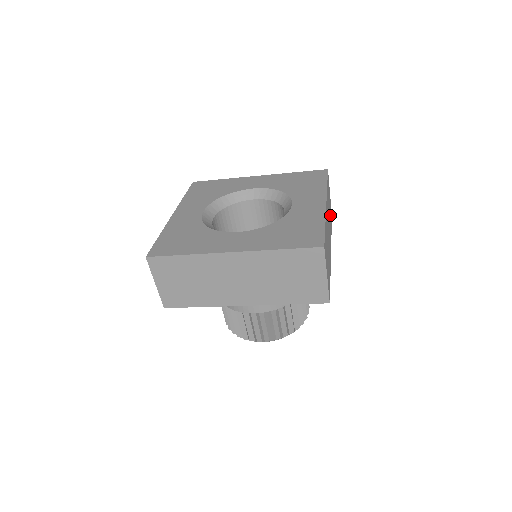
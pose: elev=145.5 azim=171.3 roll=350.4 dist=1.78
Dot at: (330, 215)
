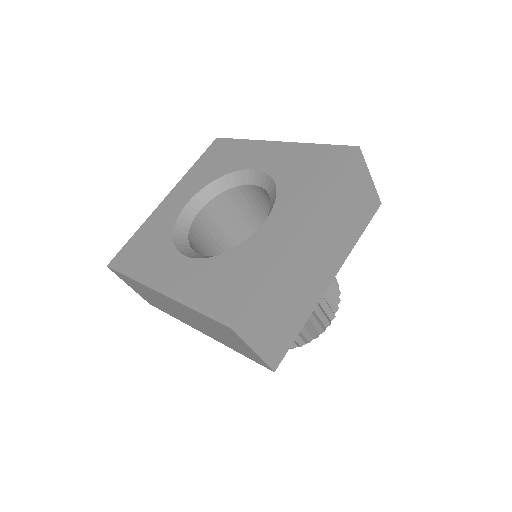
Dot at: occluded
